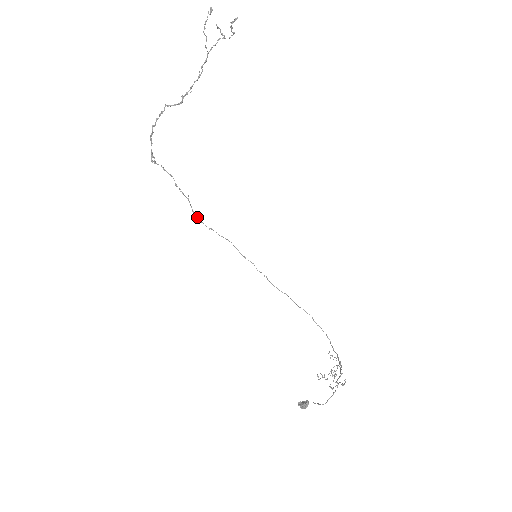
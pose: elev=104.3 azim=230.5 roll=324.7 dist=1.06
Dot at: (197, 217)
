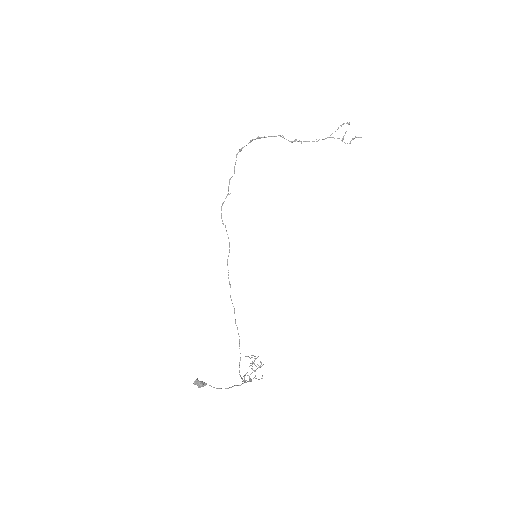
Dot at: occluded
